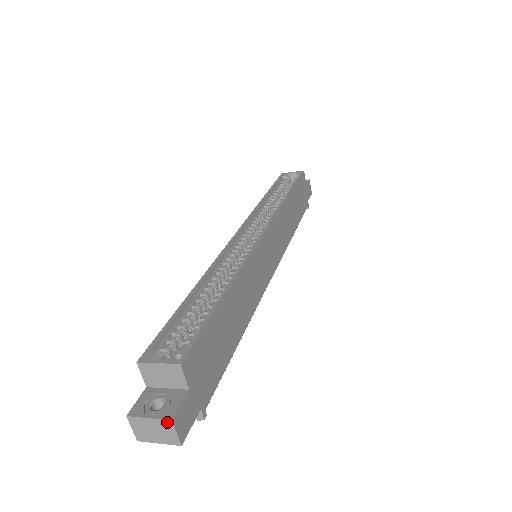
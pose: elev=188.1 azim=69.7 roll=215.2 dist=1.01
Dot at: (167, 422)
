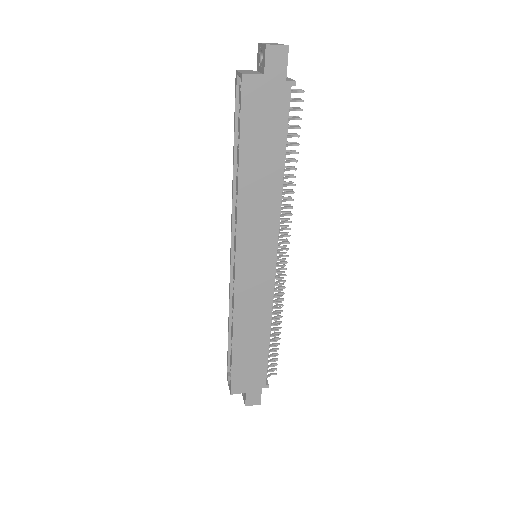
Dot at: (246, 404)
